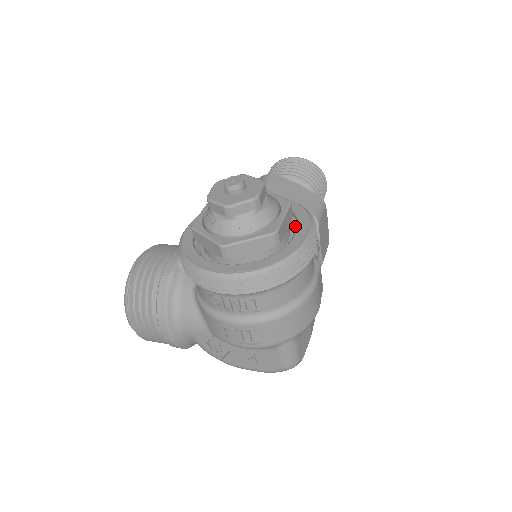
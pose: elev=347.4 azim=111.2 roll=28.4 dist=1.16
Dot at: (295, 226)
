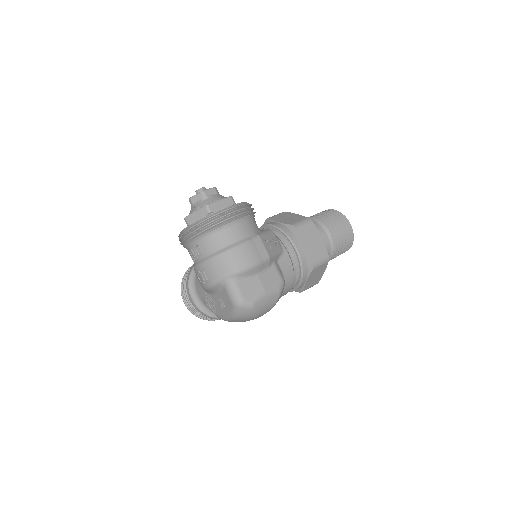
Dot at: occluded
